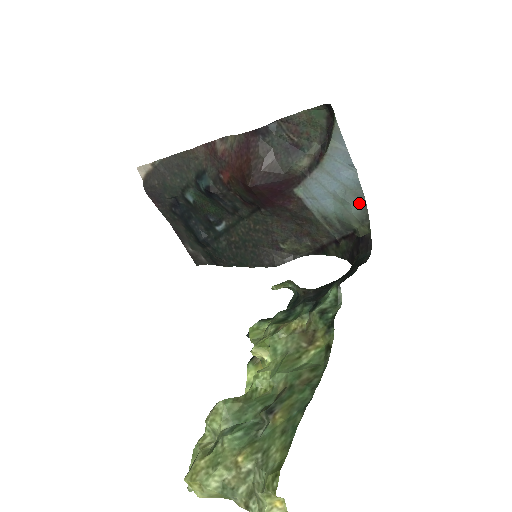
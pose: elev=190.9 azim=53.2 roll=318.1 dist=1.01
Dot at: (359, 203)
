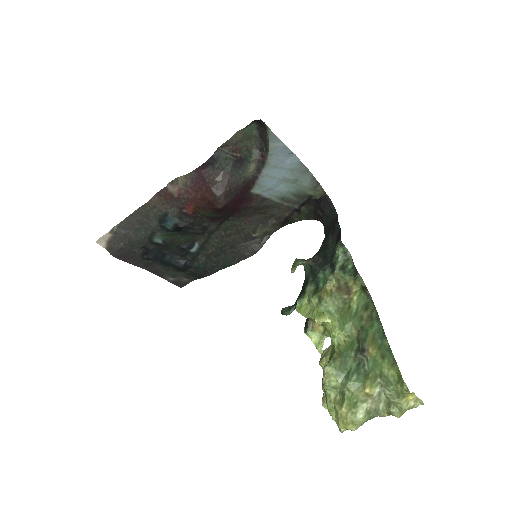
Dot at: (307, 176)
